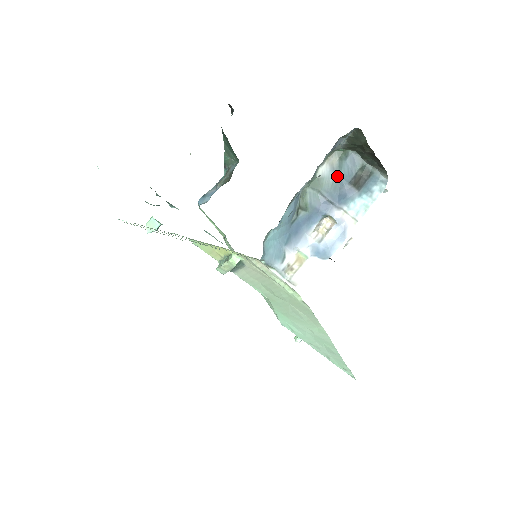
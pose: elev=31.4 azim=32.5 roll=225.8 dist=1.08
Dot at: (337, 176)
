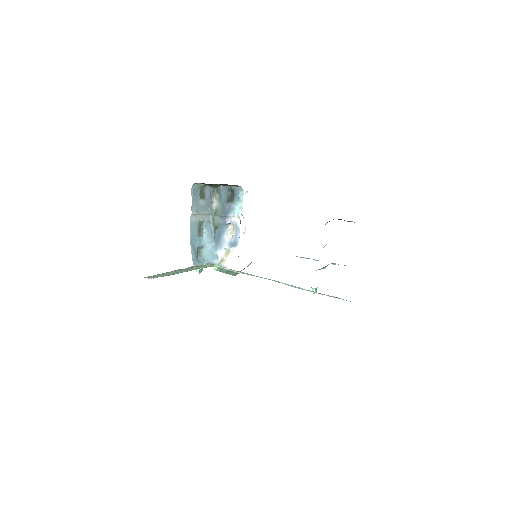
Dot at: (221, 202)
